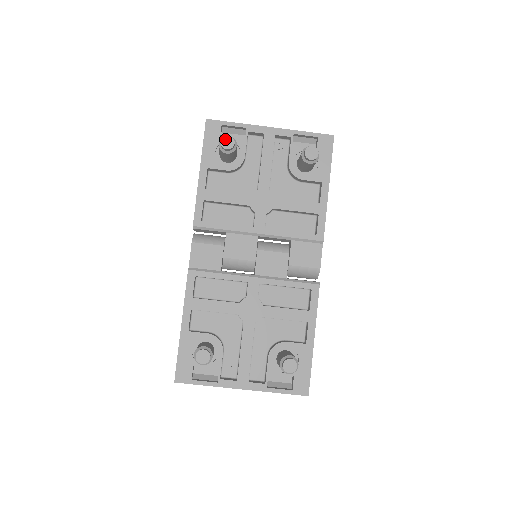
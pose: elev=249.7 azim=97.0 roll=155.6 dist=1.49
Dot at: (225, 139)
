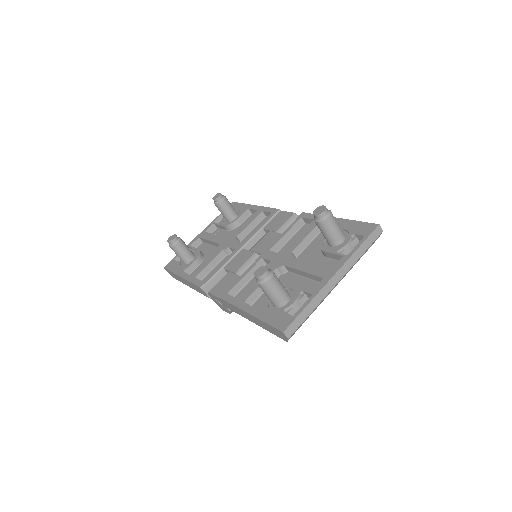
Dot at: (169, 239)
